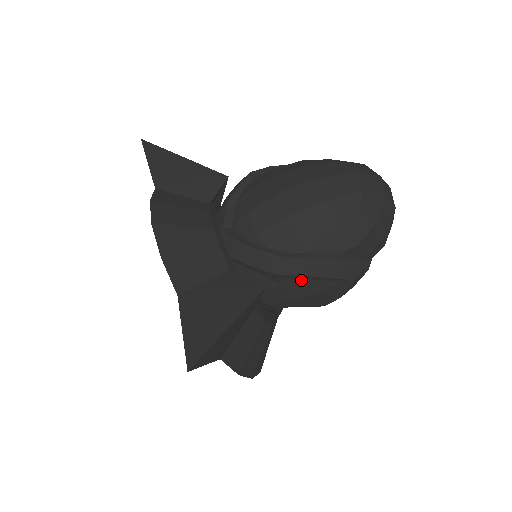
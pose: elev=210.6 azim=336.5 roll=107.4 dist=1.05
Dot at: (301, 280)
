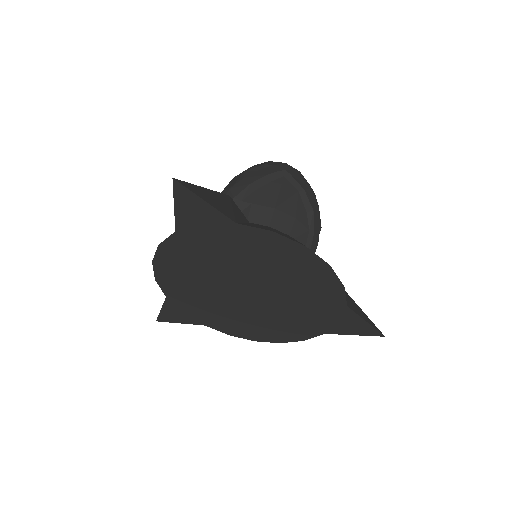
Dot at: (256, 192)
